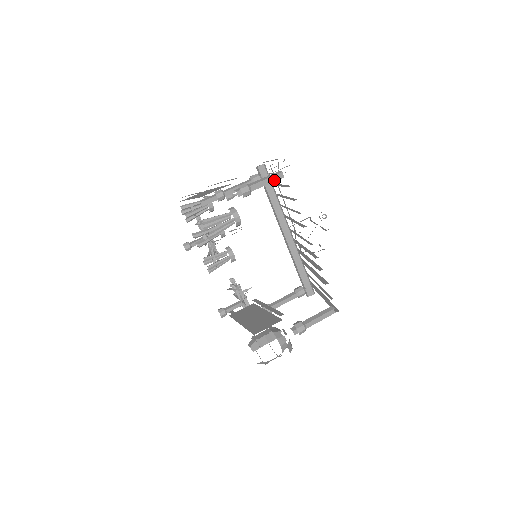
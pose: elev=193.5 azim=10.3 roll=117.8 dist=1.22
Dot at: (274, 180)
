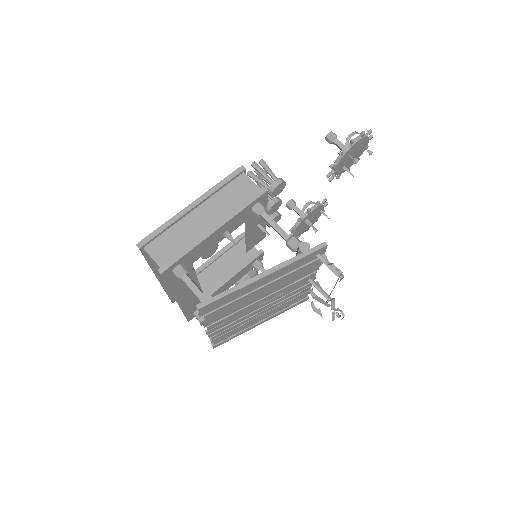
Dot at: occluded
